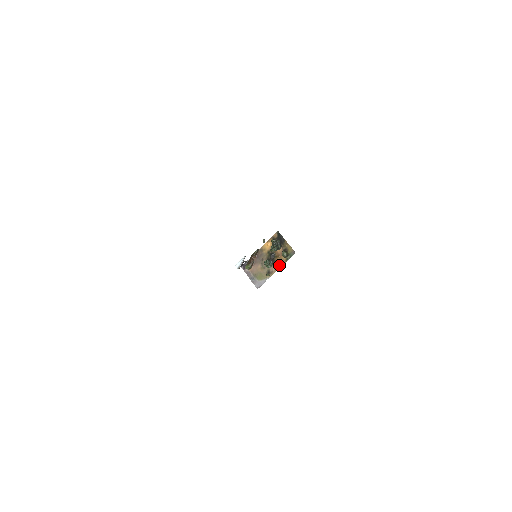
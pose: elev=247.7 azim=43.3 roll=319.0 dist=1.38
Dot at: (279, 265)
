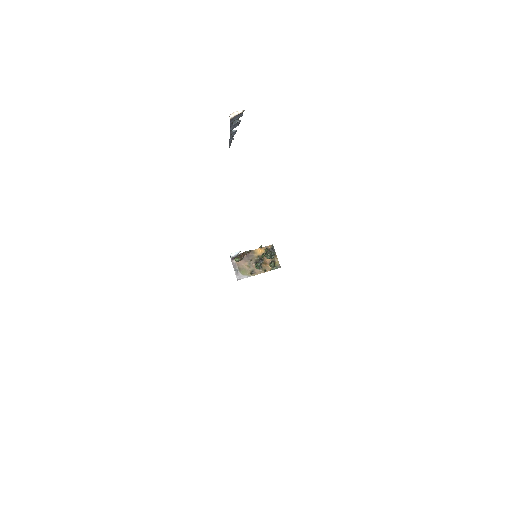
Dot at: (264, 270)
